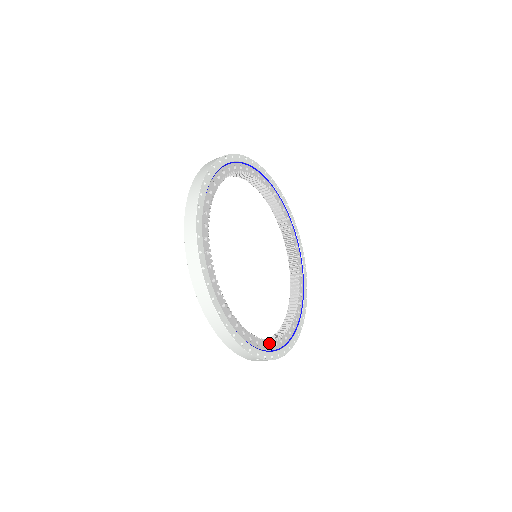
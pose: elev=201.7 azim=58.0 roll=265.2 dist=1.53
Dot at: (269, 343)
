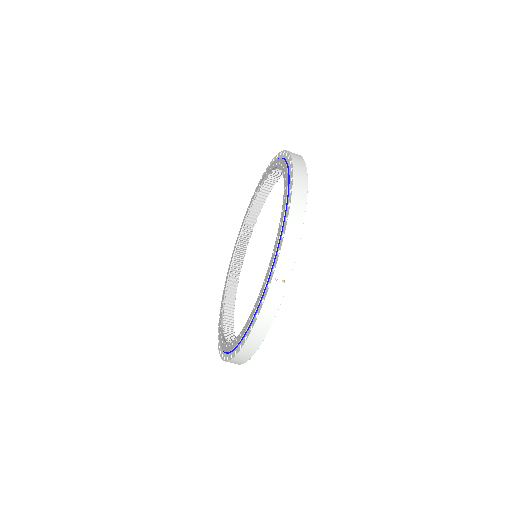
Dot at: occluded
